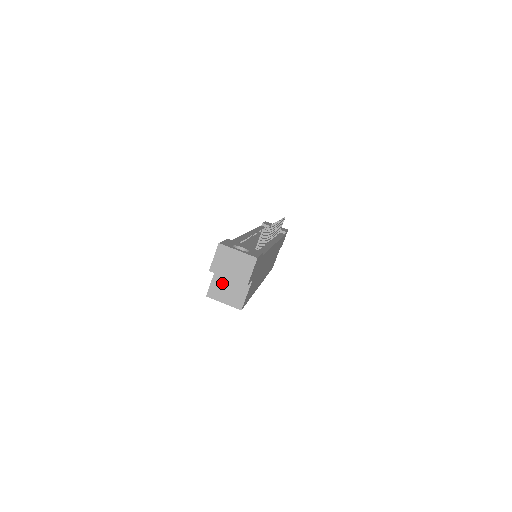
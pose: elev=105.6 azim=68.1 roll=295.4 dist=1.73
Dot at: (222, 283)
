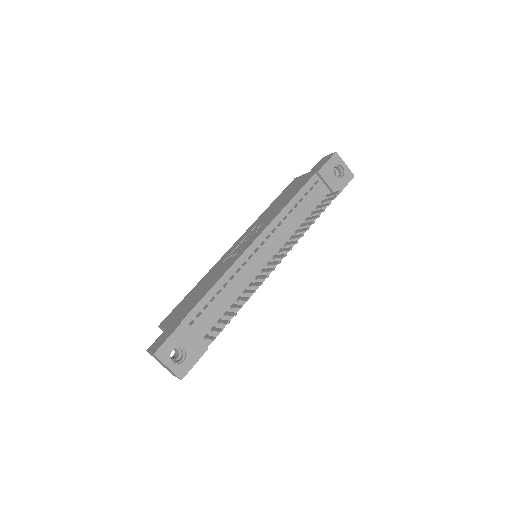
Dot at: occluded
